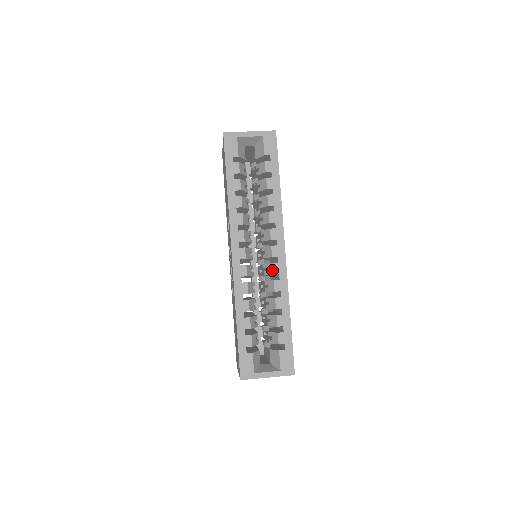
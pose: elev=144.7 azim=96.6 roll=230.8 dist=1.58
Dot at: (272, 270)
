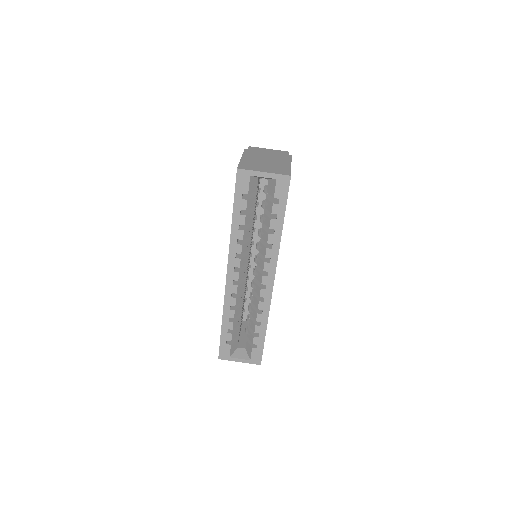
Dot at: (259, 293)
